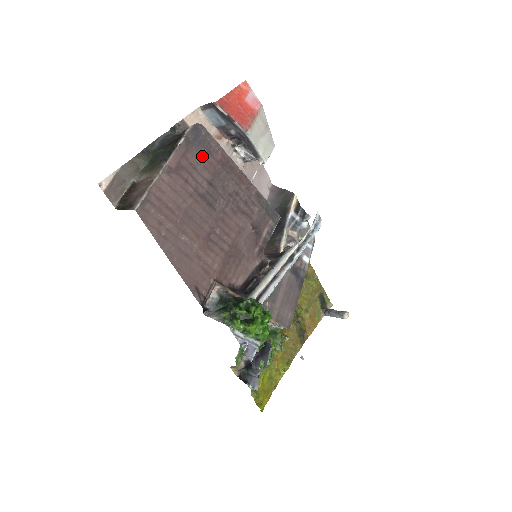
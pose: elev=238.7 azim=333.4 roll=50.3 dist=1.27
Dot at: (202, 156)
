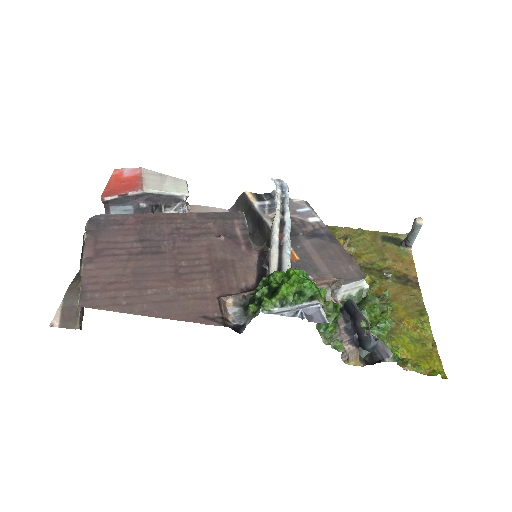
Dot at: (115, 231)
